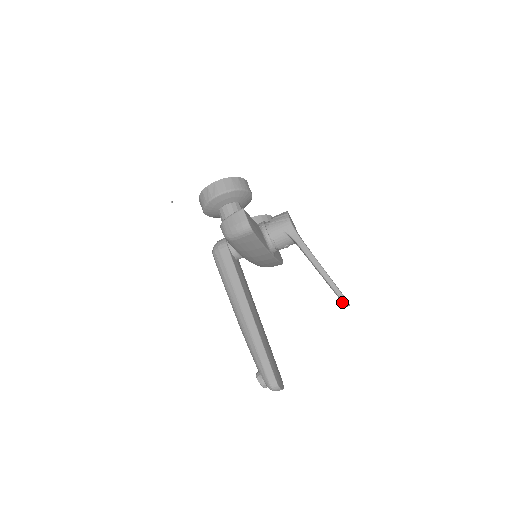
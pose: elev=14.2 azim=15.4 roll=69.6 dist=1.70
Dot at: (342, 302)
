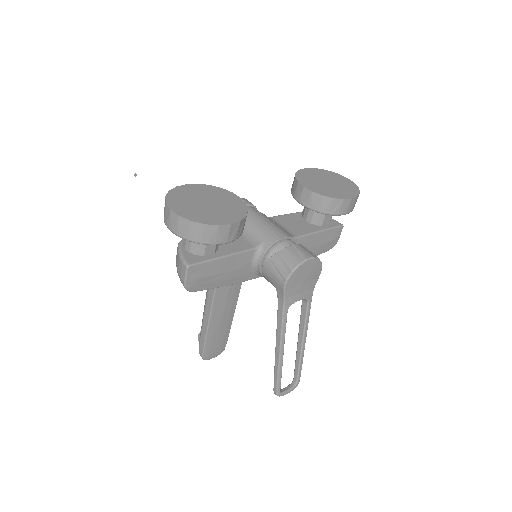
Dot at: (293, 378)
